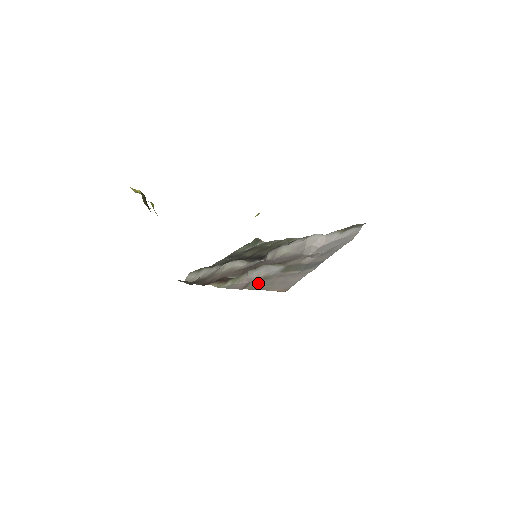
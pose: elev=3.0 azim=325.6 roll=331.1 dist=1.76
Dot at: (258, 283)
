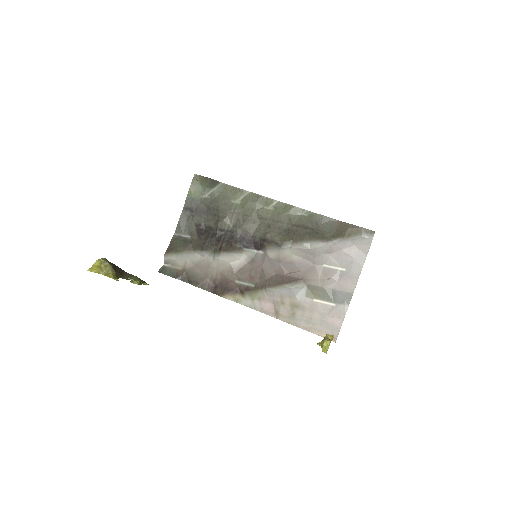
Dot at: (291, 314)
